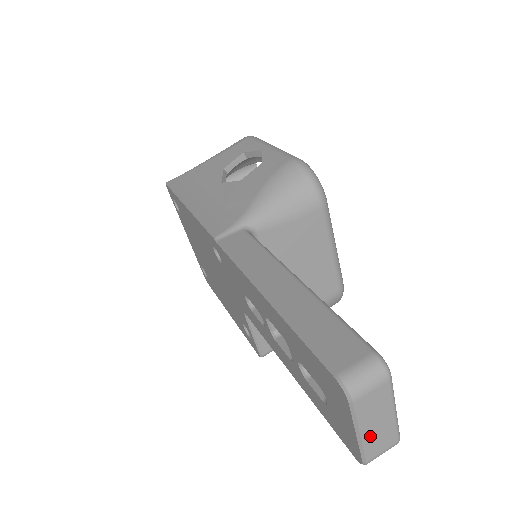
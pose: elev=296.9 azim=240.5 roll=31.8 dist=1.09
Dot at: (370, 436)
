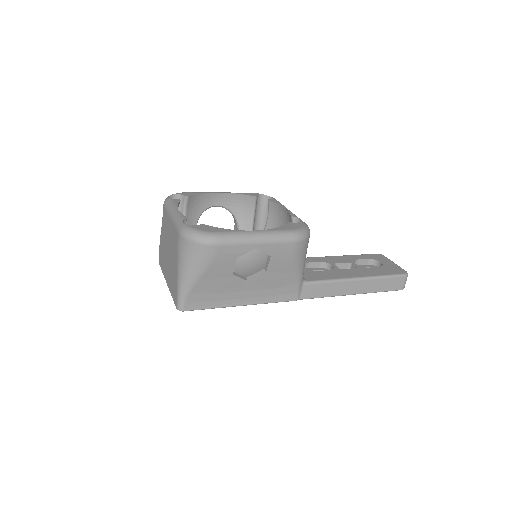
Dot at: occluded
